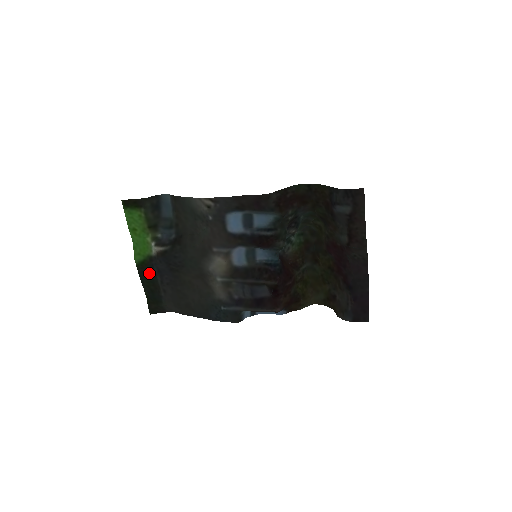
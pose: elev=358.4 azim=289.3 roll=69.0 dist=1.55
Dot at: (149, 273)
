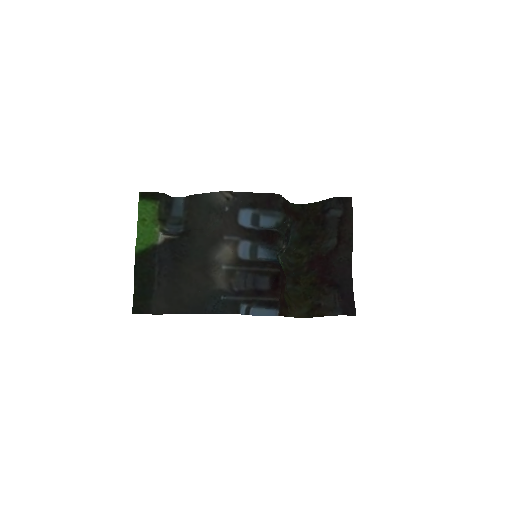
Dot at: (147, 263)
